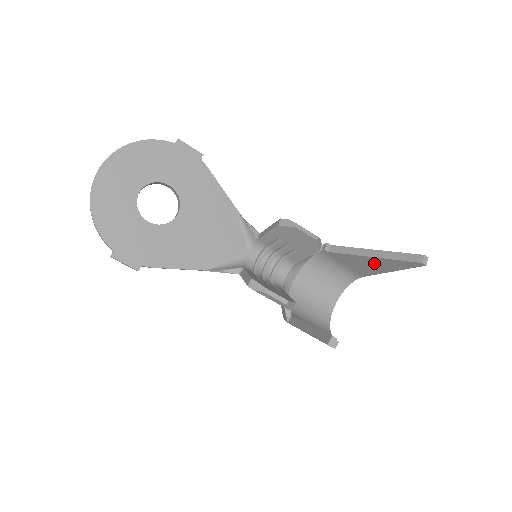
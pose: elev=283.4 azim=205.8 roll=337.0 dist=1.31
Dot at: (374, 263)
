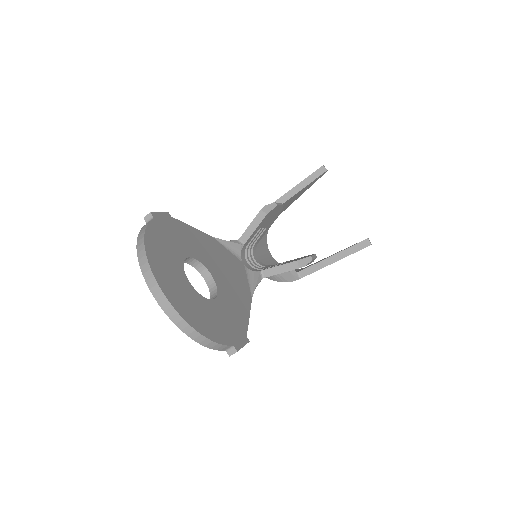
Dot at: (294, 197)
